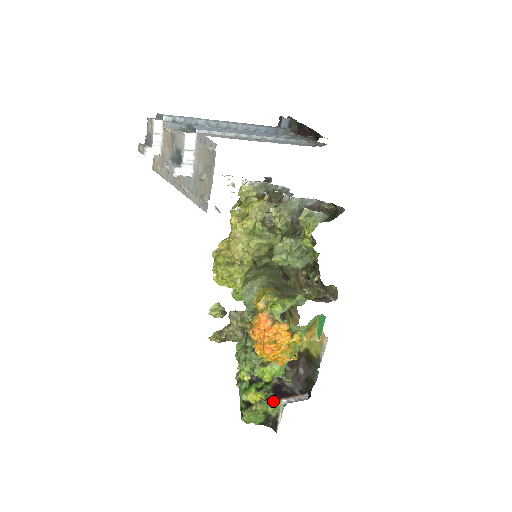
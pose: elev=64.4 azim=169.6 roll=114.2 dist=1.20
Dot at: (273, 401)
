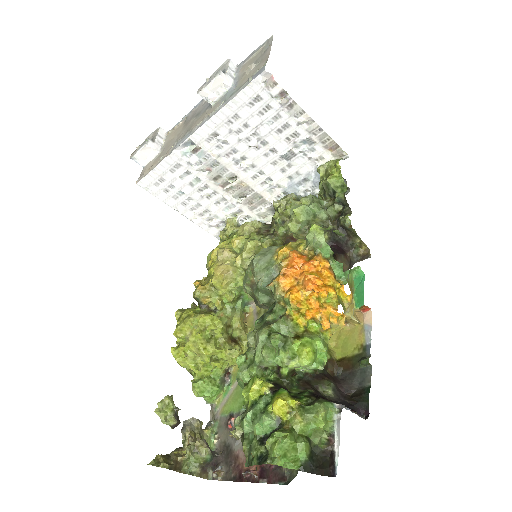
Dot at: (322, 400)
